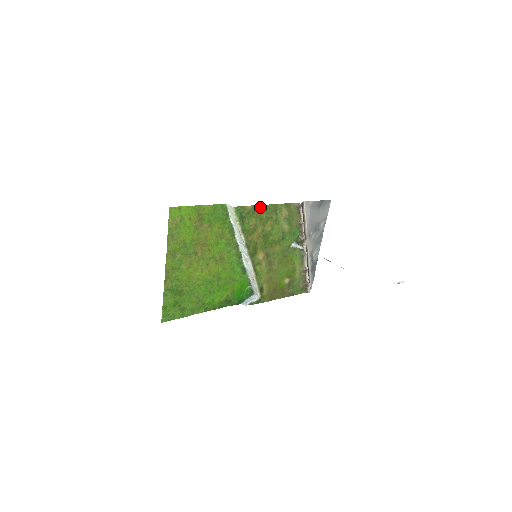
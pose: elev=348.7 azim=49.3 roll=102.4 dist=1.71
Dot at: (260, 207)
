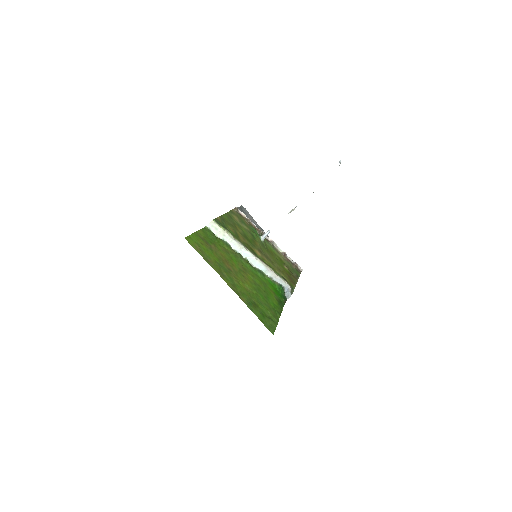
Dot at: (223, 217)
